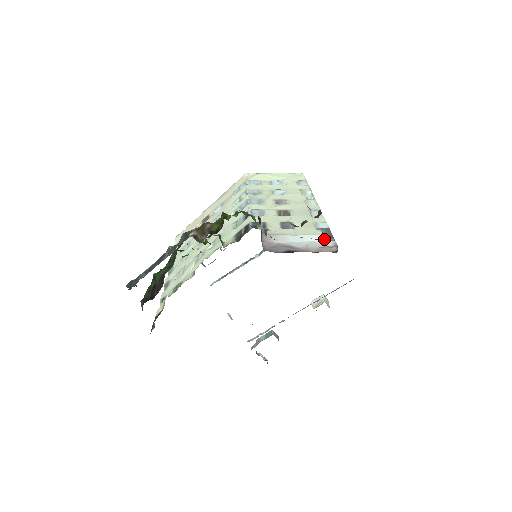
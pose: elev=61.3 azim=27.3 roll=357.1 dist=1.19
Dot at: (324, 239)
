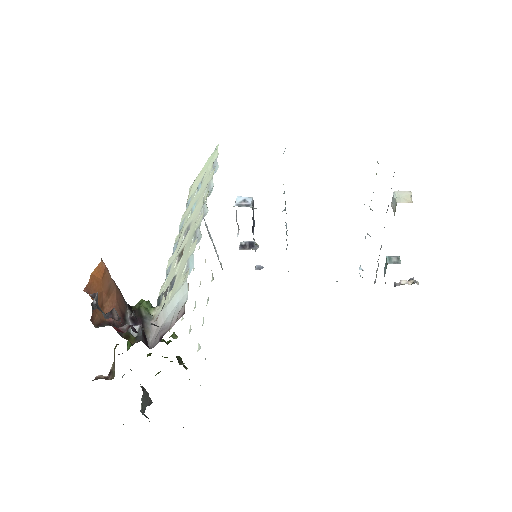
Dot at: (154, 321)
